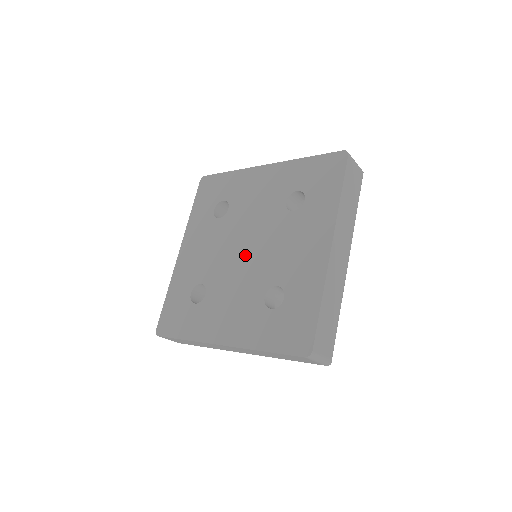
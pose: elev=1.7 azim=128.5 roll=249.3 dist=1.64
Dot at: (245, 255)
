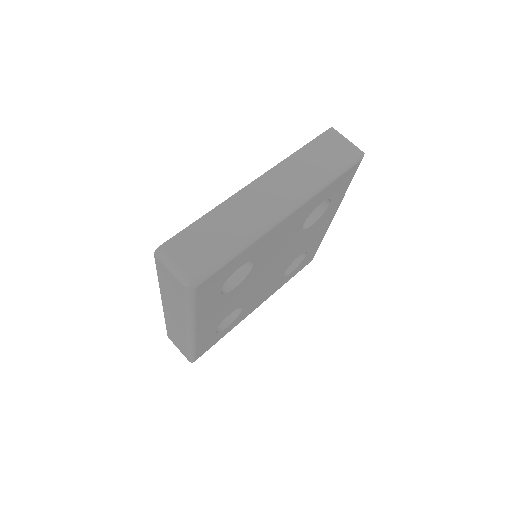
Dot at: occluded
